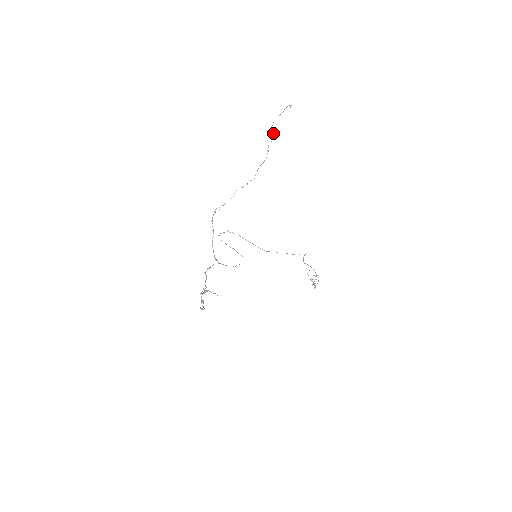
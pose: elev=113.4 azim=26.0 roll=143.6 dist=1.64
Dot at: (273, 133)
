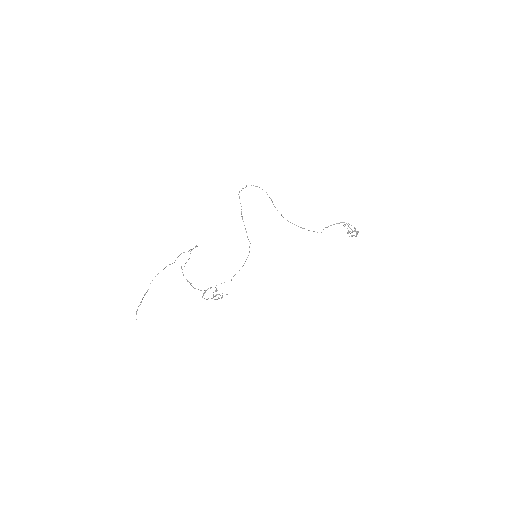
Dot at: occluded
